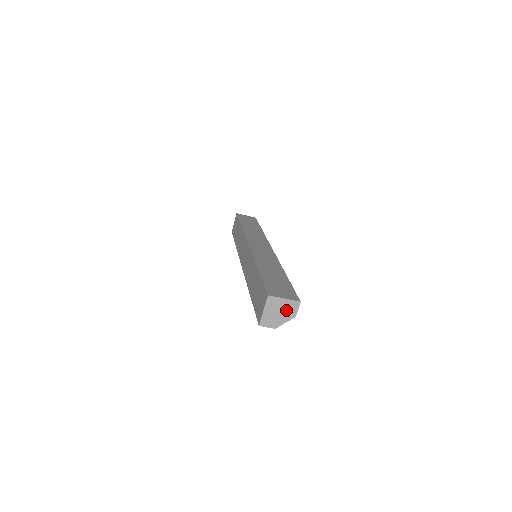
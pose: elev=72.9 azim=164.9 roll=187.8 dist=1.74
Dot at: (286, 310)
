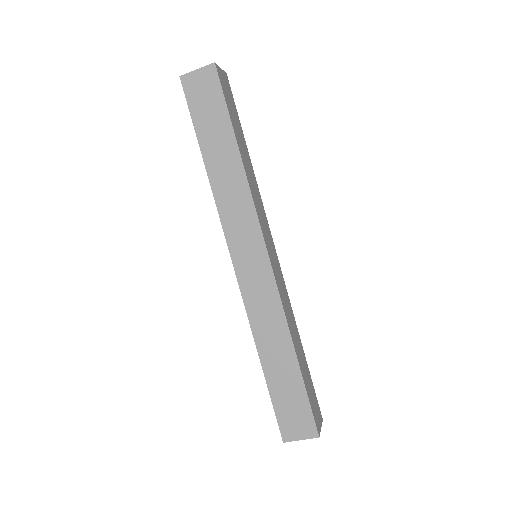
Dot at: occluded
